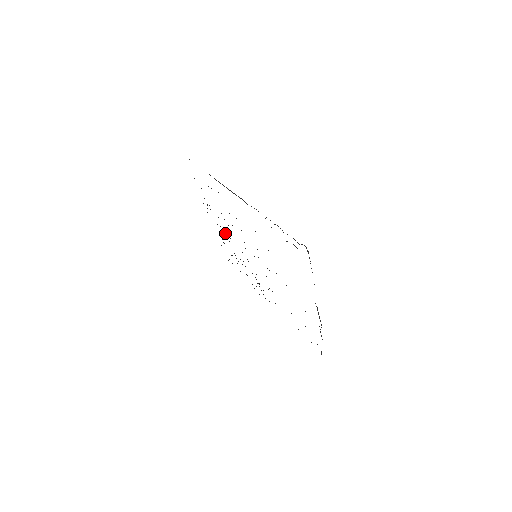
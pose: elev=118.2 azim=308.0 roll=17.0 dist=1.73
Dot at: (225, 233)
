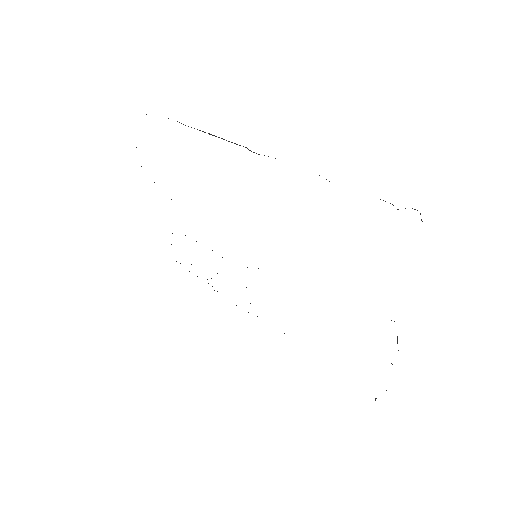
Dot at: occluded
